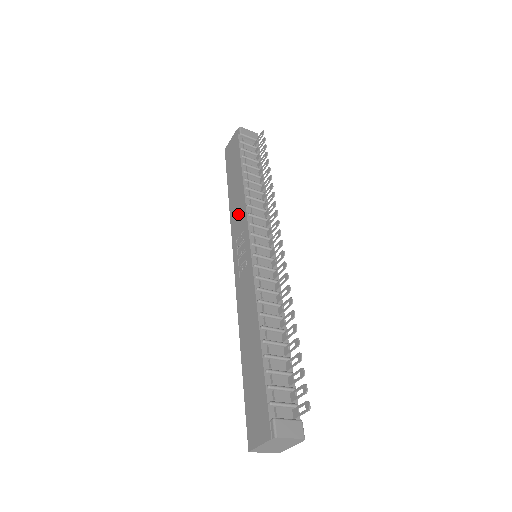
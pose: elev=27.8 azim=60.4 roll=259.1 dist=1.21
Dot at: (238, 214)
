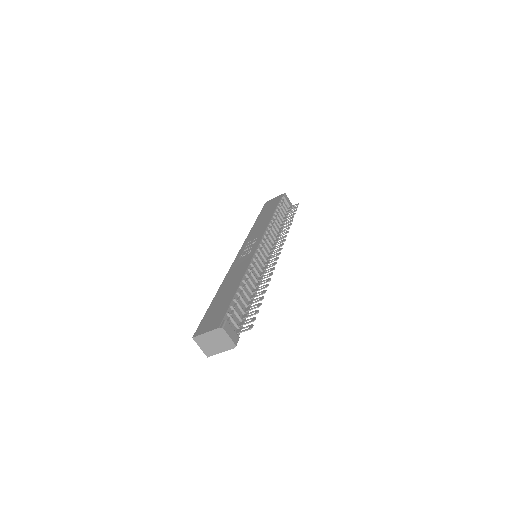
Dot at: (258, 230)
